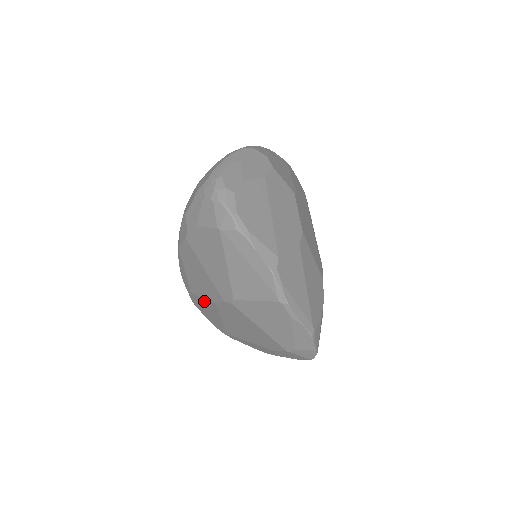
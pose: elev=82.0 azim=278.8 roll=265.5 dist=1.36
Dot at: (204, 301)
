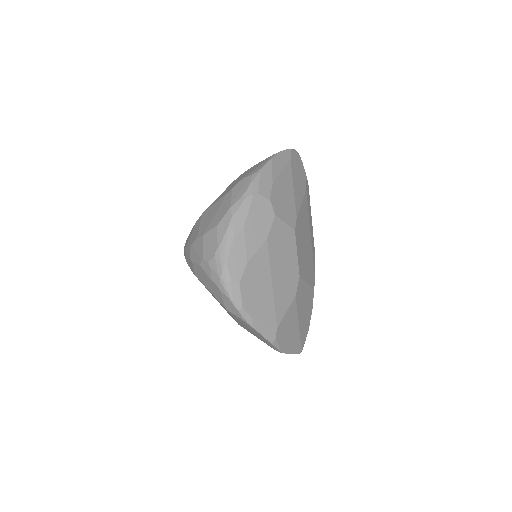
Dot at: occluded
